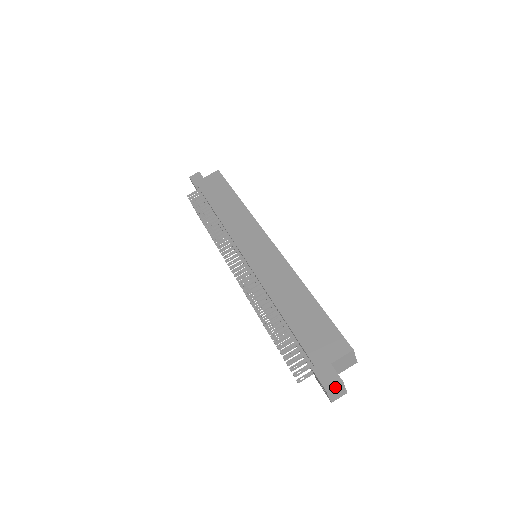
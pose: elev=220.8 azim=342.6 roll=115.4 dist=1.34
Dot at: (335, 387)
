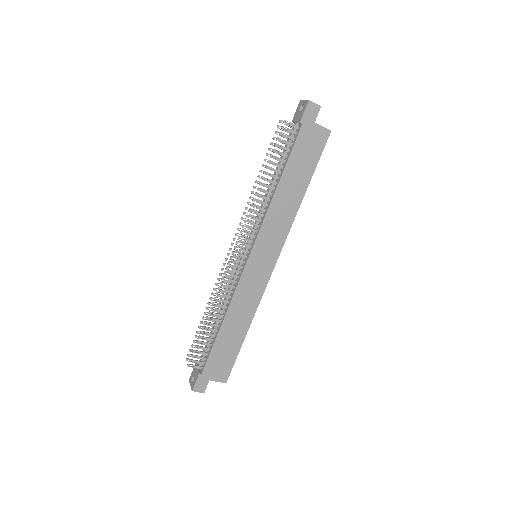
Dot at: (198, 391)
